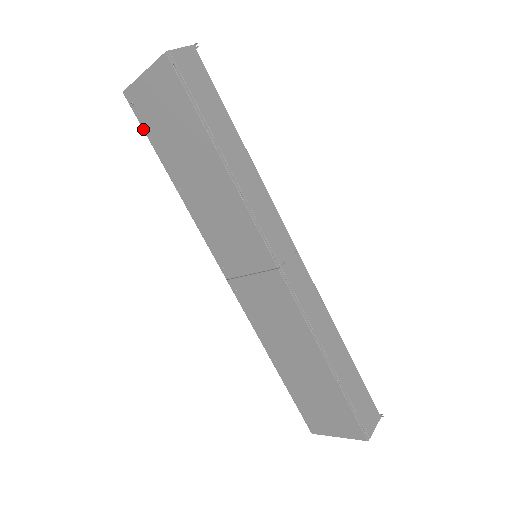
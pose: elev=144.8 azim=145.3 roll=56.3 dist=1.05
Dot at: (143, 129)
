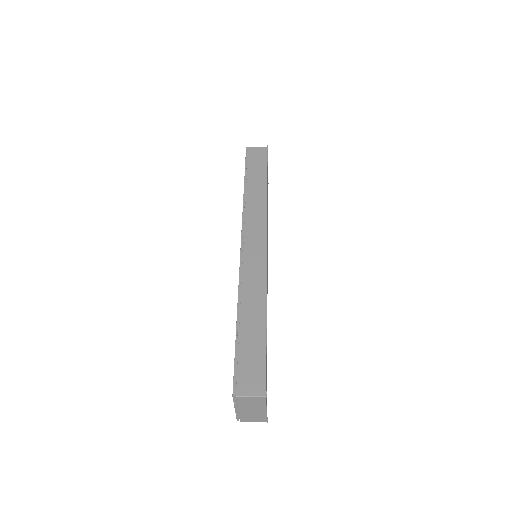
Dot at: occluded
